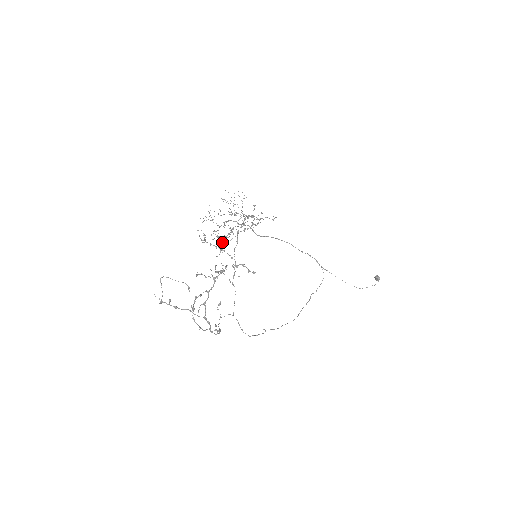
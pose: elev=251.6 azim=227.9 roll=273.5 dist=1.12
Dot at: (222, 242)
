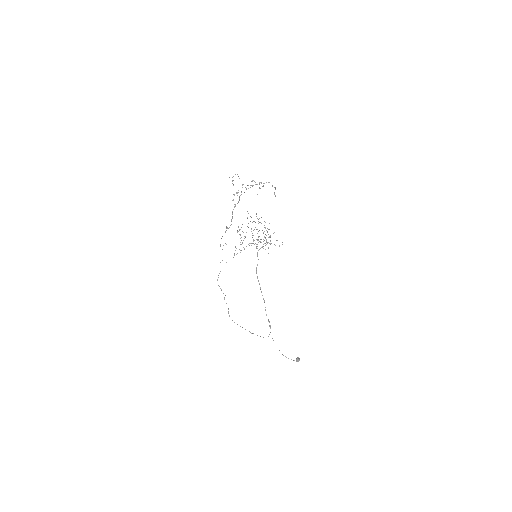
Dot at: (254, 221)
